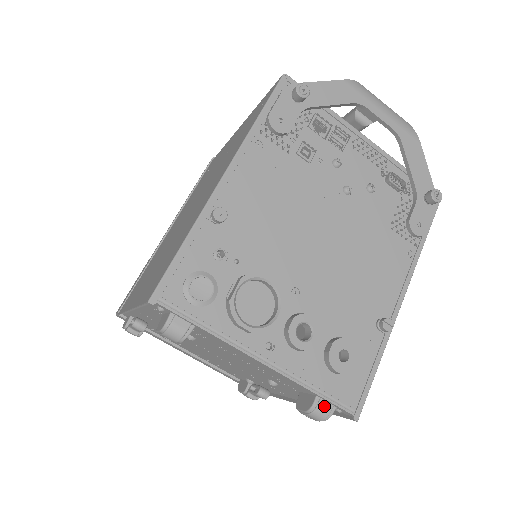
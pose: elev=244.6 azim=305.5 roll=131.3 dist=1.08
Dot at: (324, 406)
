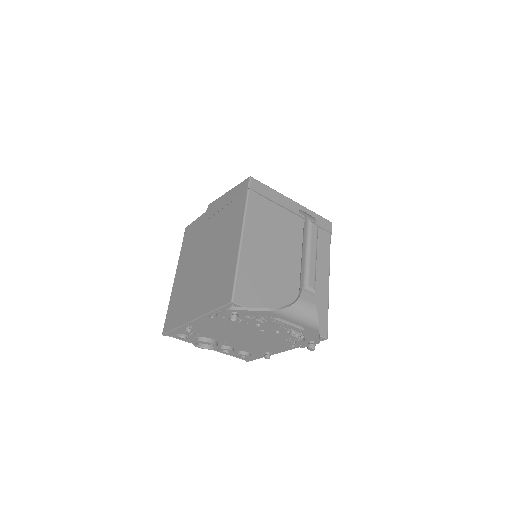
Dot at: occluded
